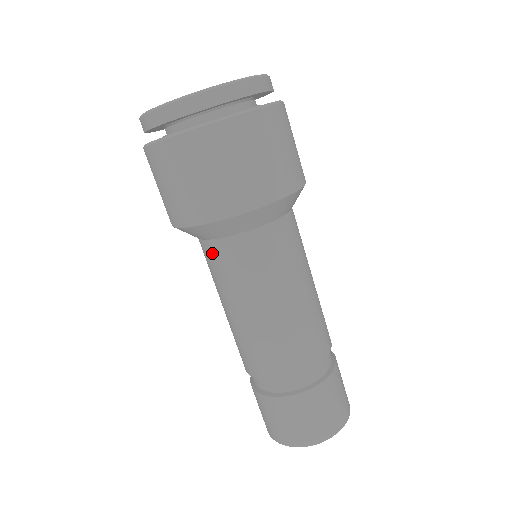
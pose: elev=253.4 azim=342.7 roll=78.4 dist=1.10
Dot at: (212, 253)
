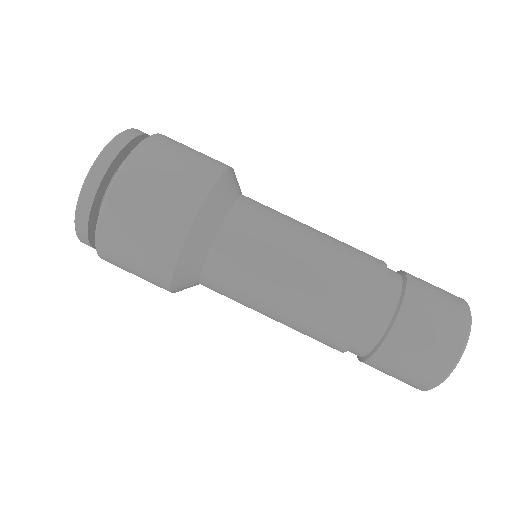
Dot at: (217, 270)
